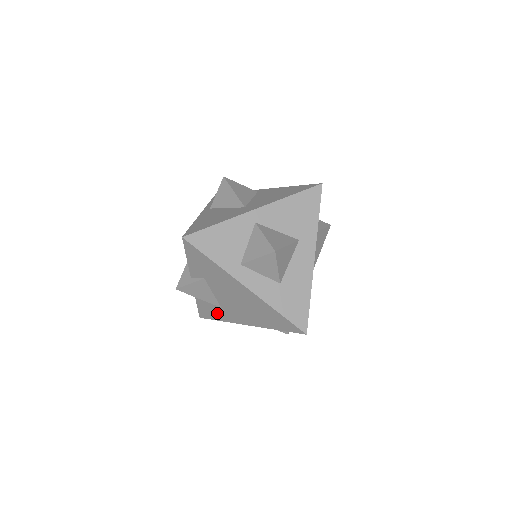
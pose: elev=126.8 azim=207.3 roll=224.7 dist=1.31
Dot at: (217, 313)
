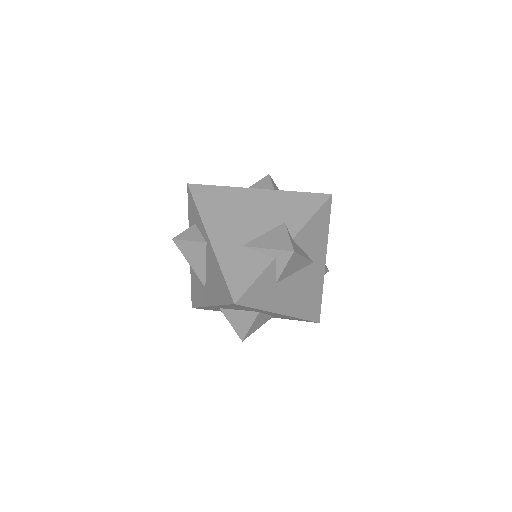
Dot at: occluded
